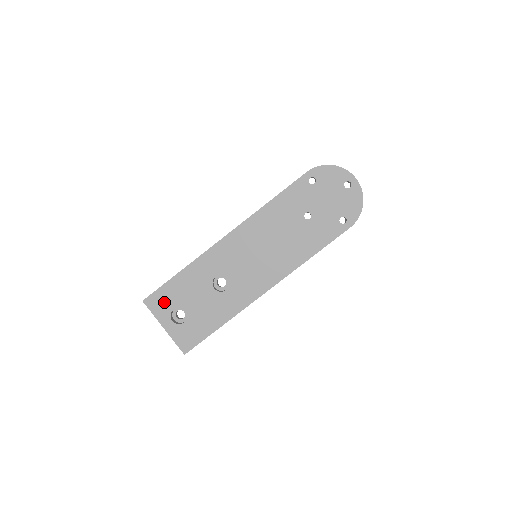
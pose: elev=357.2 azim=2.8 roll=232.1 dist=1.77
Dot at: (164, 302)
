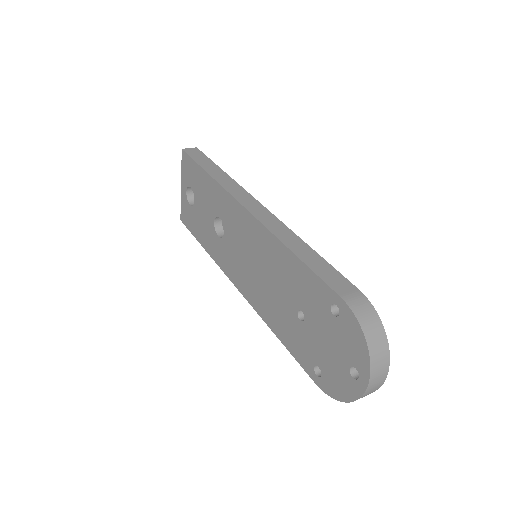
Dot at: (189, 173)
